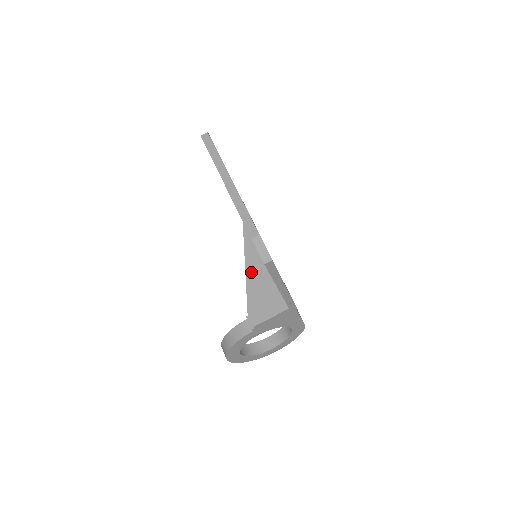
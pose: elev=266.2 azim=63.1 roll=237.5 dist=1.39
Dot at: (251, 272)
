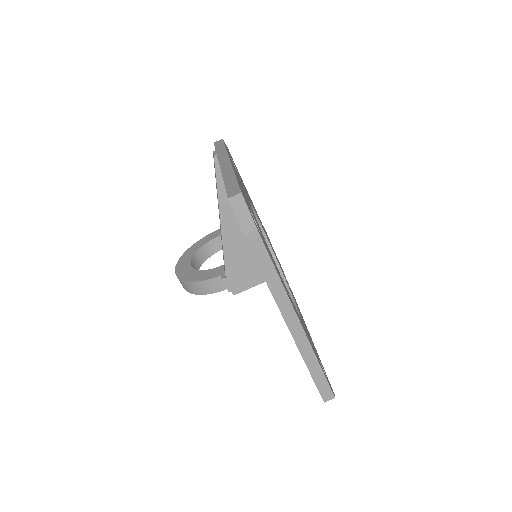
Dot at: (229, 232)
